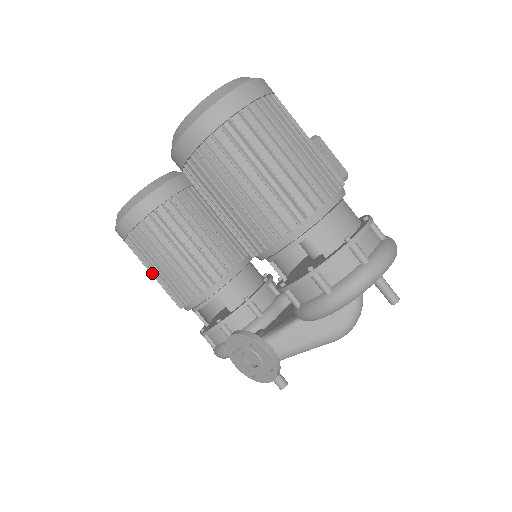
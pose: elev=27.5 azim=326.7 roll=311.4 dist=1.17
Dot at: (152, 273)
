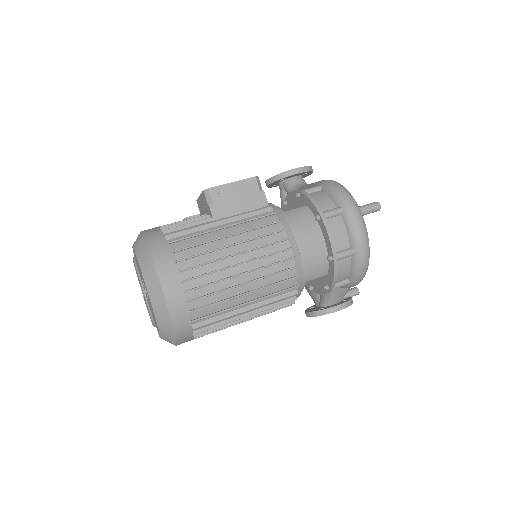
Dot at: occluded
